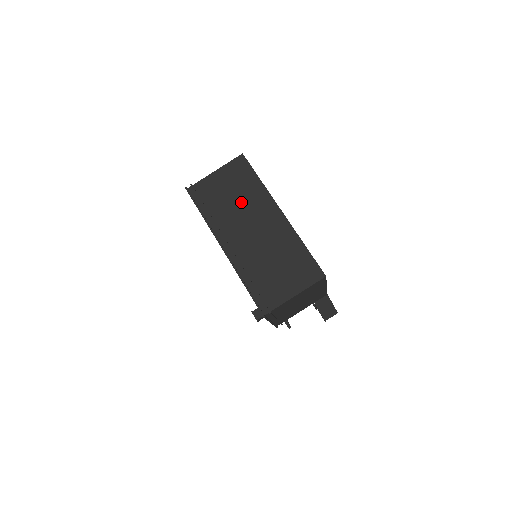
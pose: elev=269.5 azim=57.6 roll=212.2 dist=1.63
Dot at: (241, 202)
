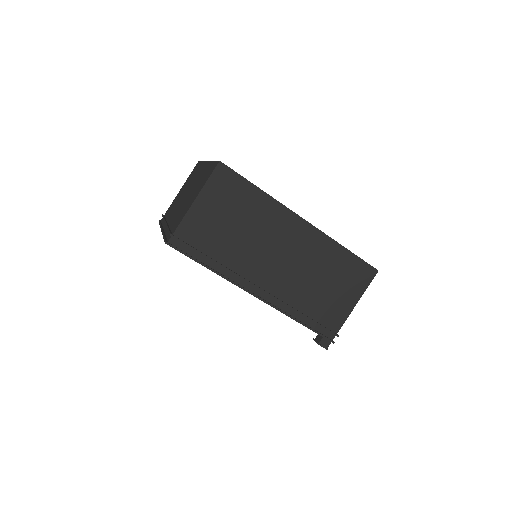
Dot at: (250, 229)
